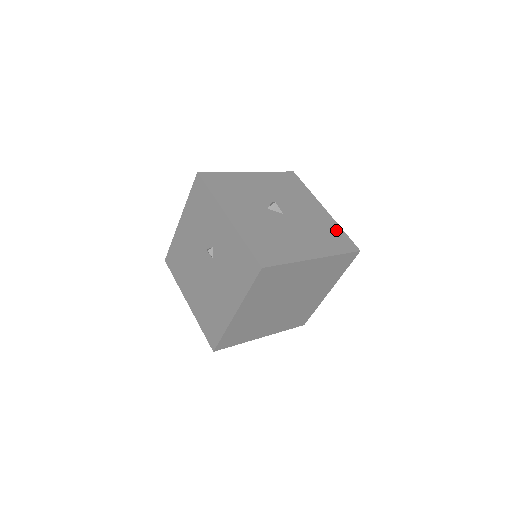
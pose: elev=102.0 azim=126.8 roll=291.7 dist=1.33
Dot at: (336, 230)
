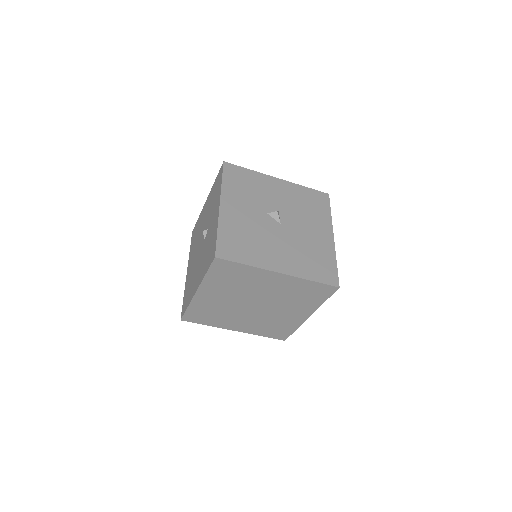
Dot at: (328, 259)
